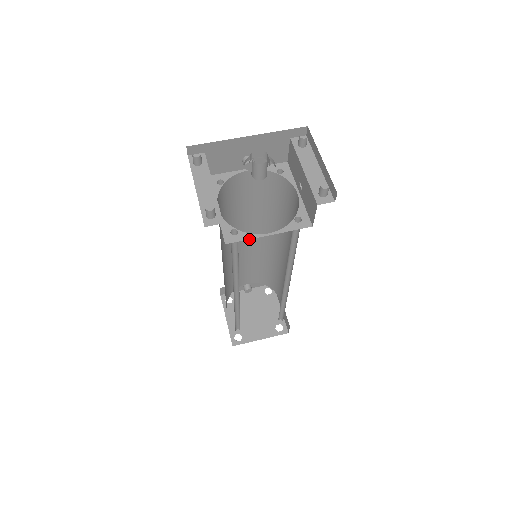
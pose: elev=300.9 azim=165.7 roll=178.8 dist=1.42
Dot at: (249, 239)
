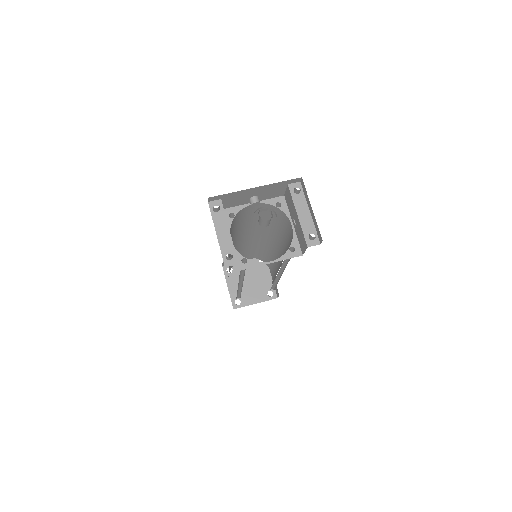
Dot at: (249, 236)
